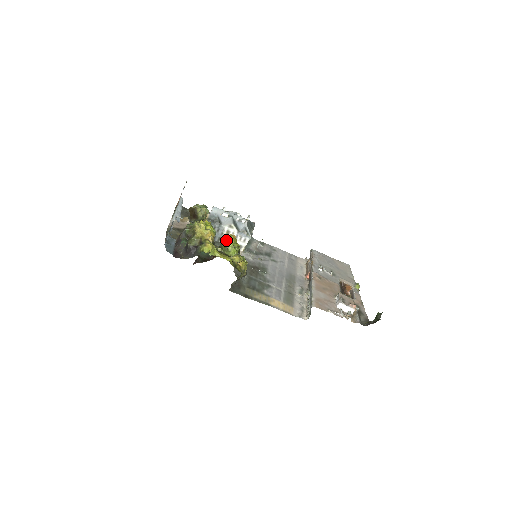
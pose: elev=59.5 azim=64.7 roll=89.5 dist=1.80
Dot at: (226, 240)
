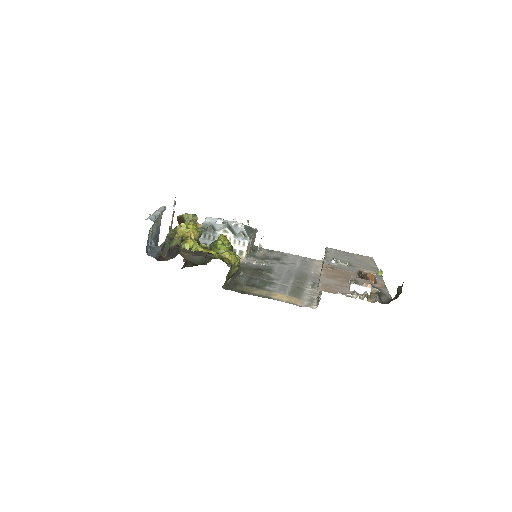
Dot at: (216, 240)
